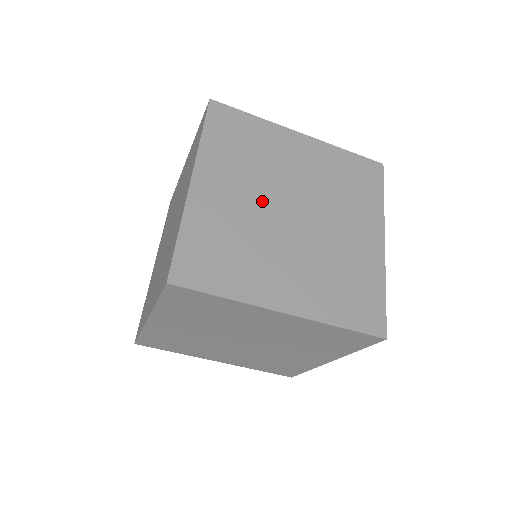
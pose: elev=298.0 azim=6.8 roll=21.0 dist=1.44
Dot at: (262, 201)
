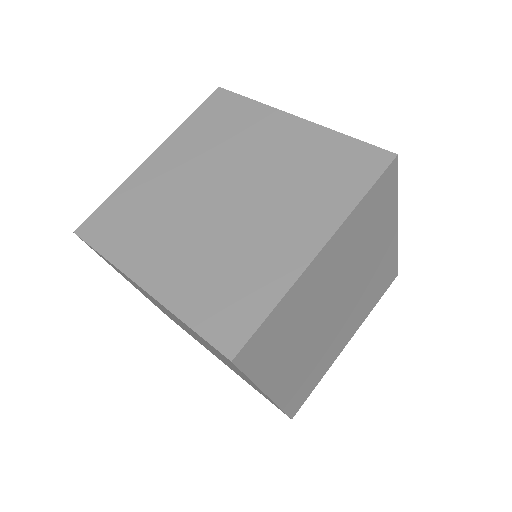
Dot at: (334, 289)
